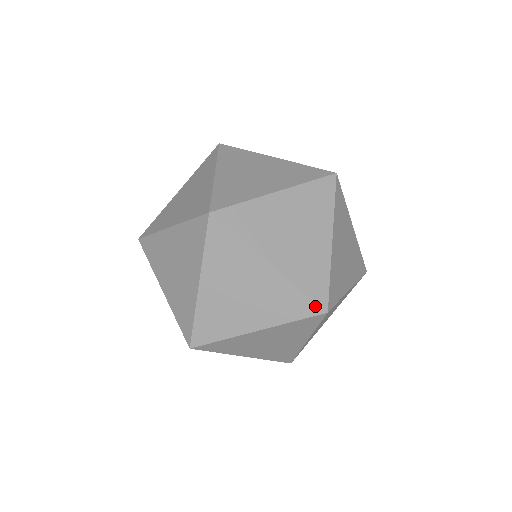
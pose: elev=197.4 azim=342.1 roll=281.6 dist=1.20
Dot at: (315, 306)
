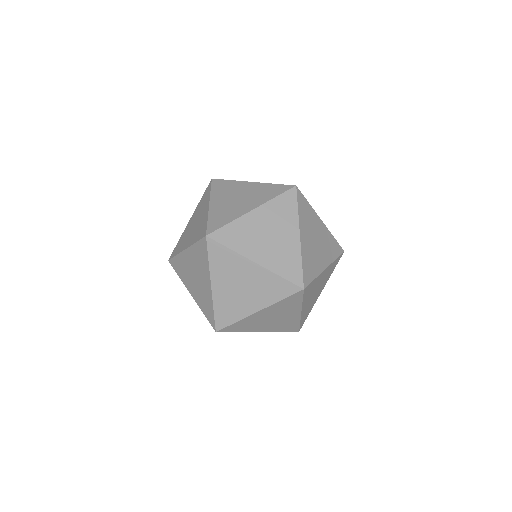
Dot at: (294, 286)
